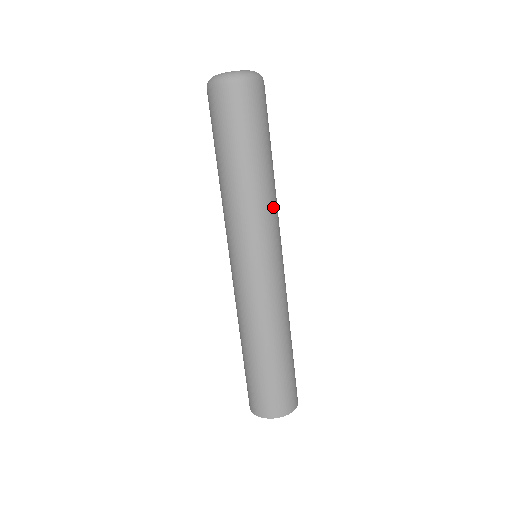
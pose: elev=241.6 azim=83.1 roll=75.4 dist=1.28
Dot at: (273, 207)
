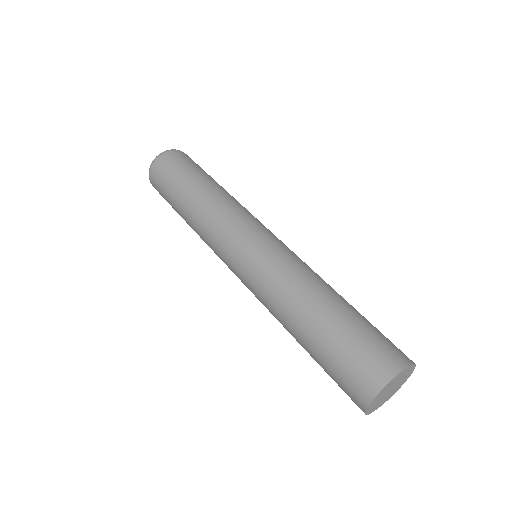
Dot at: (242, 206)
